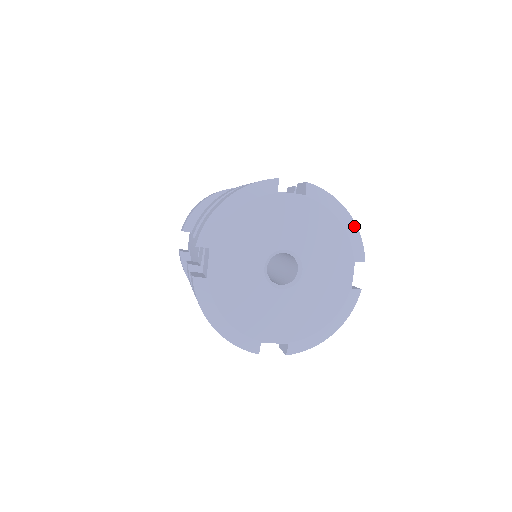
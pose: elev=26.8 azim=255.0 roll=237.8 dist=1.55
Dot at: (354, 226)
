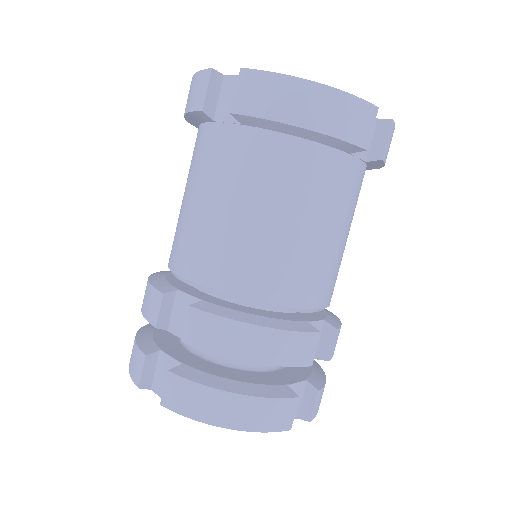
Dot at: (245, 430)
